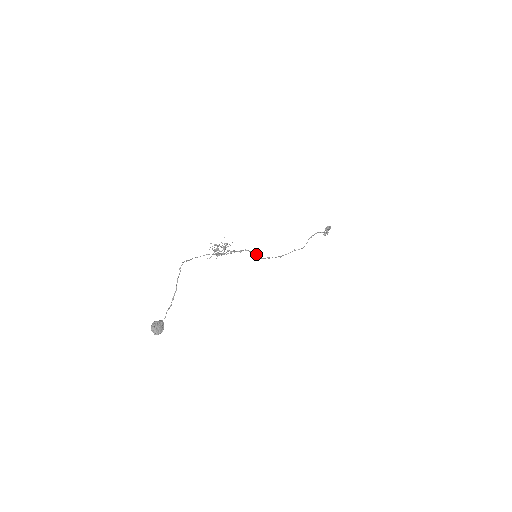
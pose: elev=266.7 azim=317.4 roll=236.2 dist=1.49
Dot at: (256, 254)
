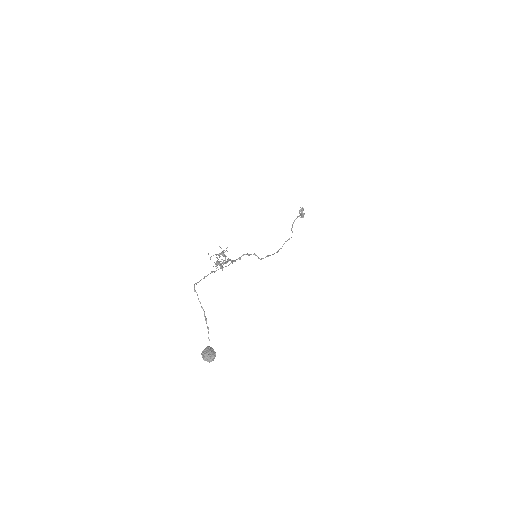
Dot at: (255, 255)
